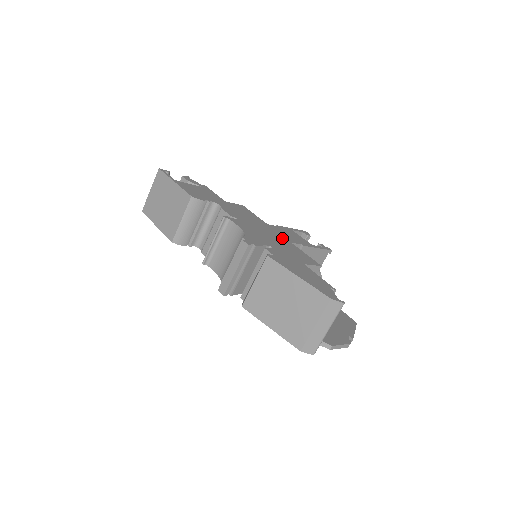
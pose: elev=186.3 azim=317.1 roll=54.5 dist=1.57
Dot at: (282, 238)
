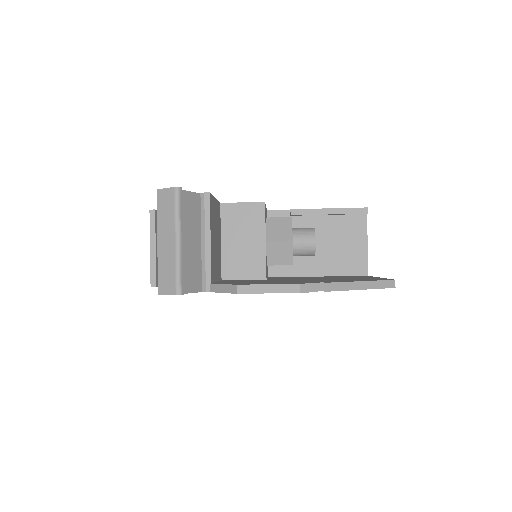
Dot at: occluded
